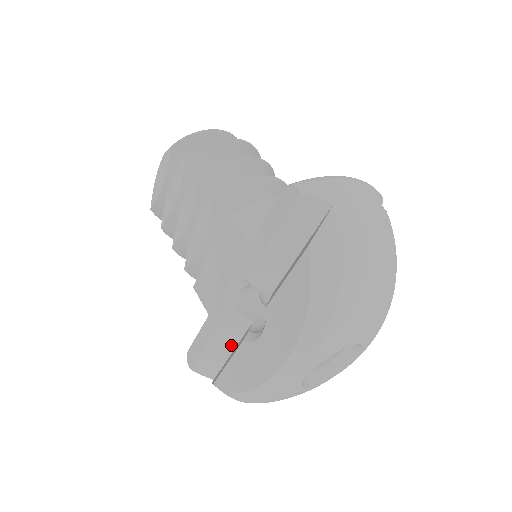
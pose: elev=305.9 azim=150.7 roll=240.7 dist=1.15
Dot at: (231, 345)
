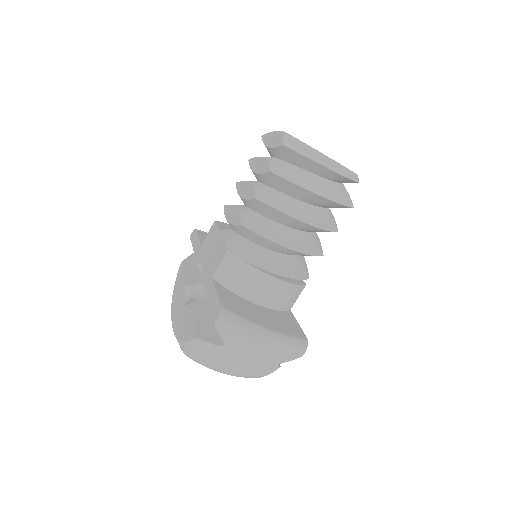
Dot at: occluded
